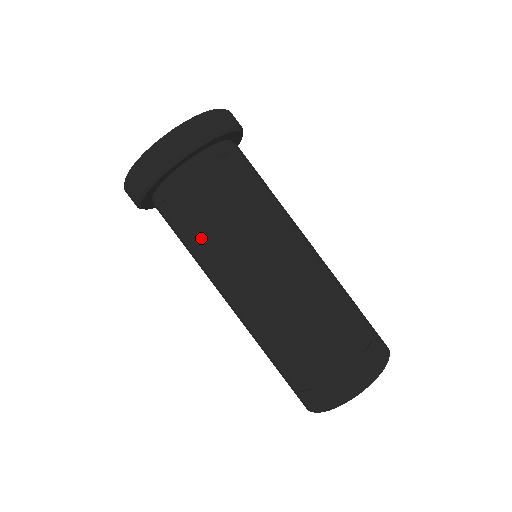
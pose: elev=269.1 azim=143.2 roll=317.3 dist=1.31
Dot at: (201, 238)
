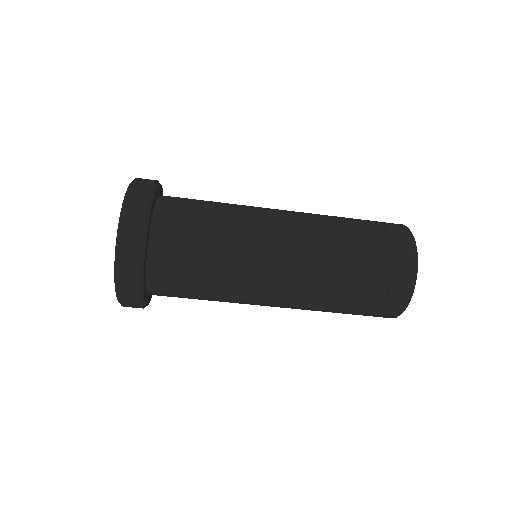
Dot at: occluded
